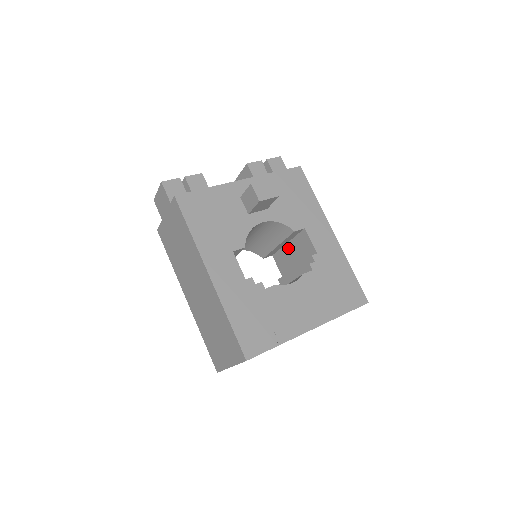
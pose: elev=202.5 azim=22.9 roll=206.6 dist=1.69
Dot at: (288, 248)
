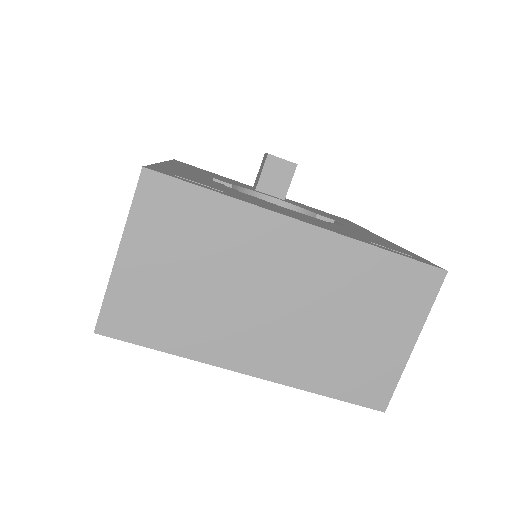
Dot at: occluded
